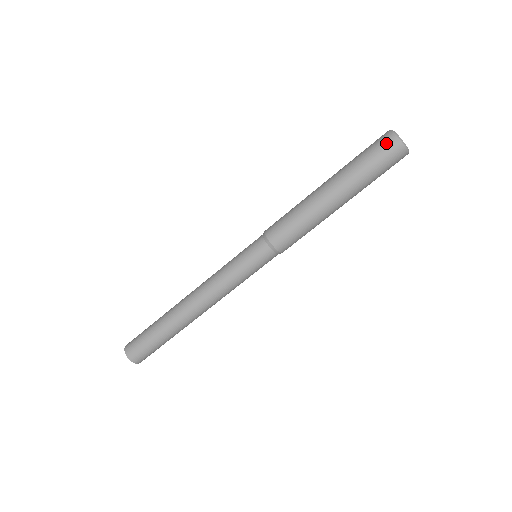
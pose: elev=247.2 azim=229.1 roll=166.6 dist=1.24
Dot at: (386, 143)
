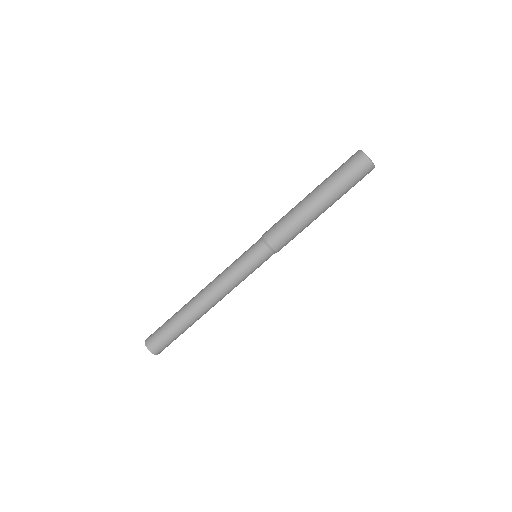
Dot at: (353, 157)
